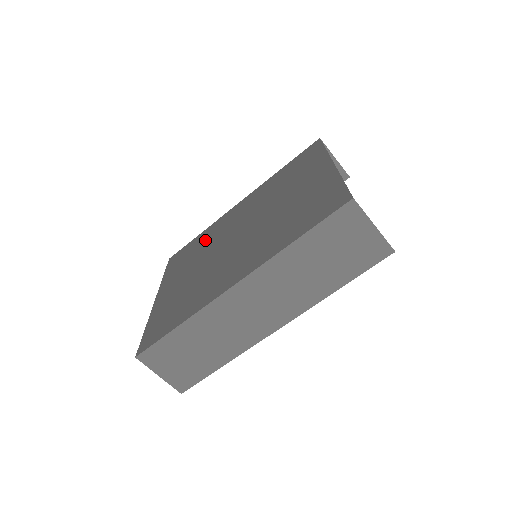
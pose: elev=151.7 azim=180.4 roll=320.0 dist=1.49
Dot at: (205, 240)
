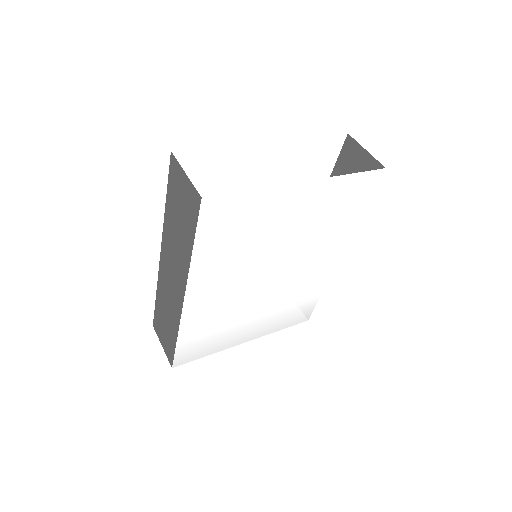
Dot at: occluded
